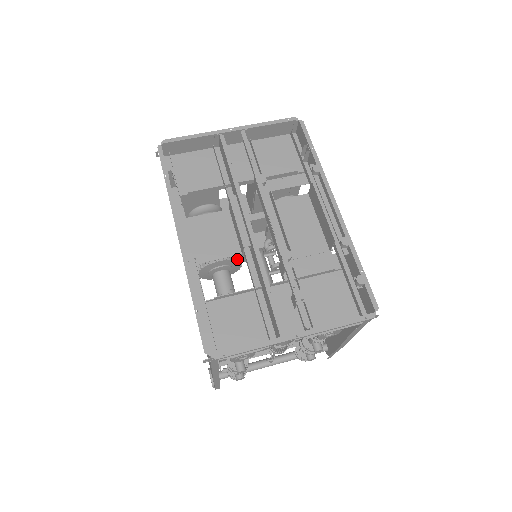
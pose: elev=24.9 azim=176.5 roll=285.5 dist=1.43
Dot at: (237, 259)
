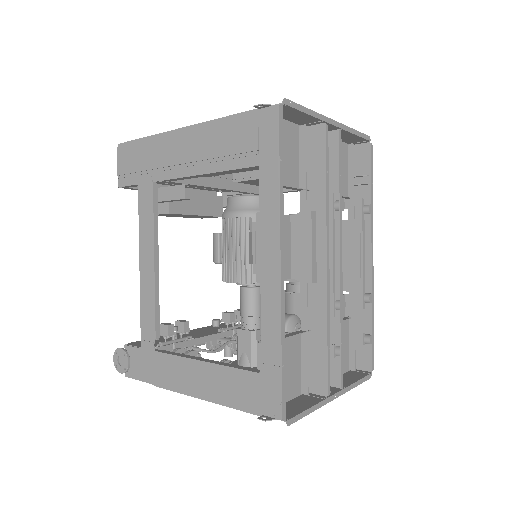
Dot at: occluded
